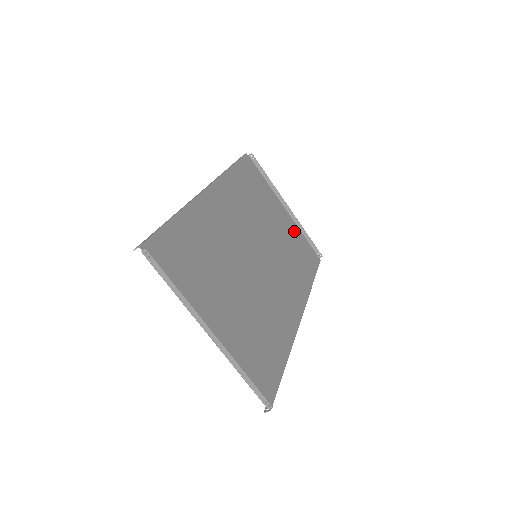
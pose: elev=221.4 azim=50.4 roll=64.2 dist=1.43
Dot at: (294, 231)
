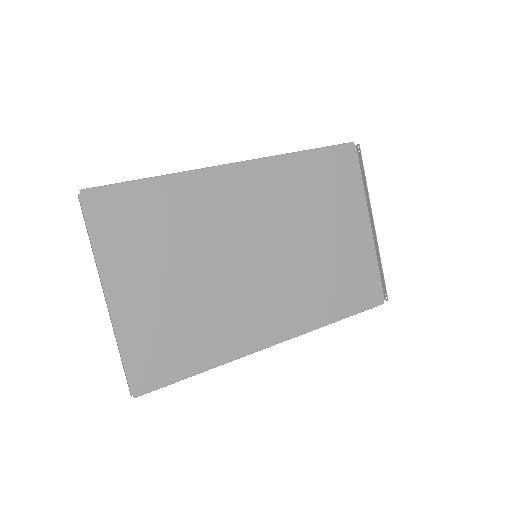
Dot at: (362, 254)
